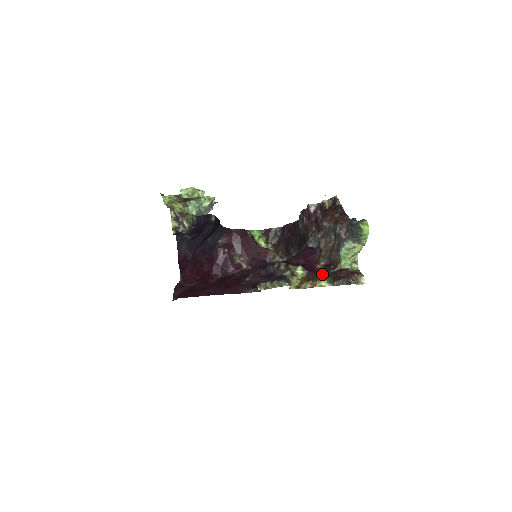
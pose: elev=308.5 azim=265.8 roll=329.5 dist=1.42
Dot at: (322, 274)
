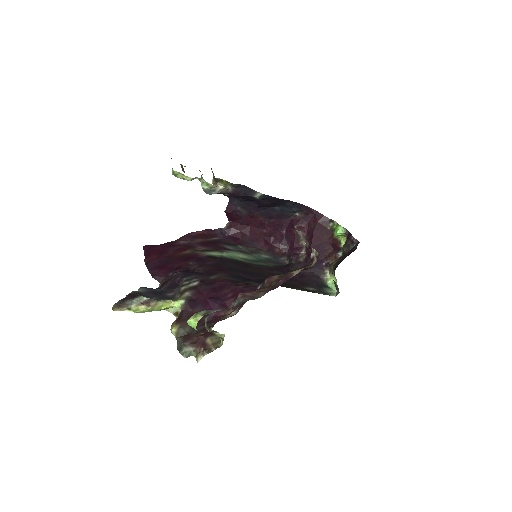
Dot at: occluded
